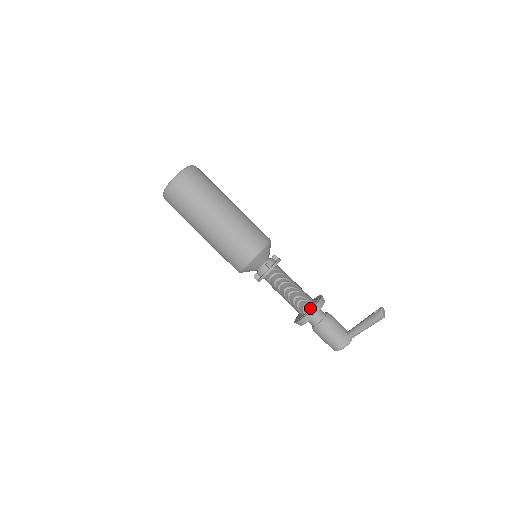
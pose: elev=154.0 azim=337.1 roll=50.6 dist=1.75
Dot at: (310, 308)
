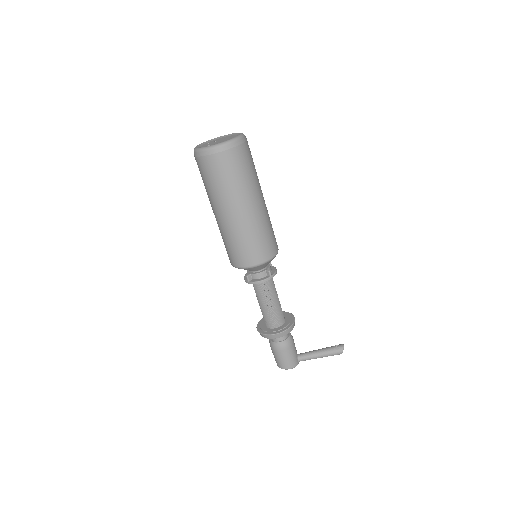
Dot at: (284, 325)
